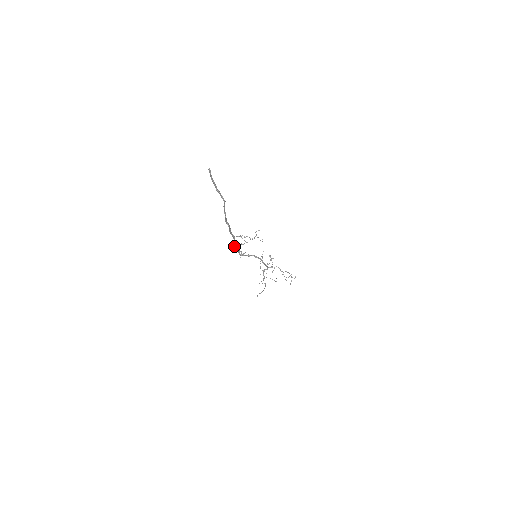
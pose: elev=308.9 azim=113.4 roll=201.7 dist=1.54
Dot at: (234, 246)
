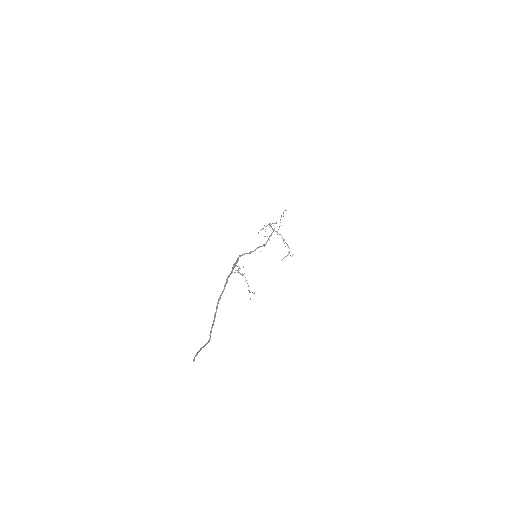
Dot at: (233, 265)
